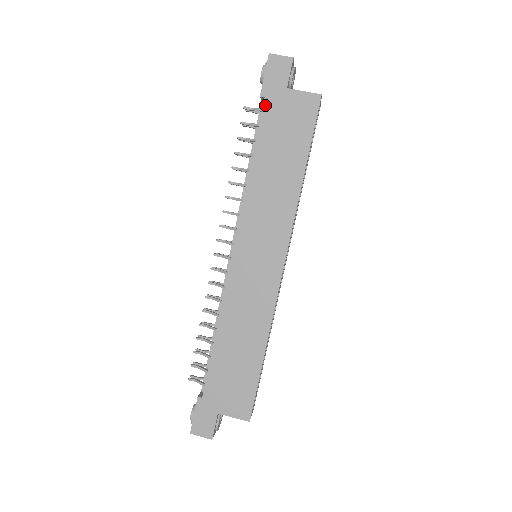
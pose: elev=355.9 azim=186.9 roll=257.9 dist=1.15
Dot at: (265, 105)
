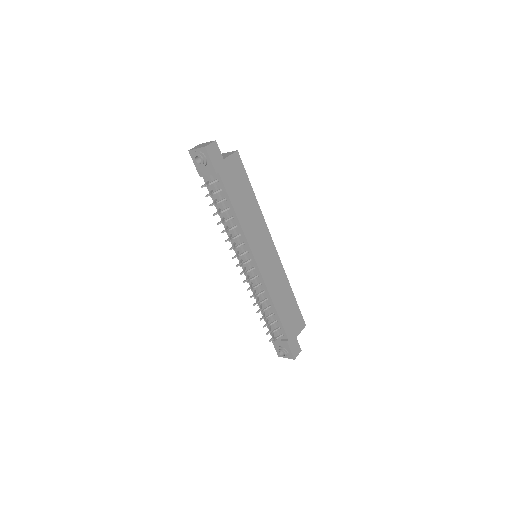
Dot at: (221, 177)
